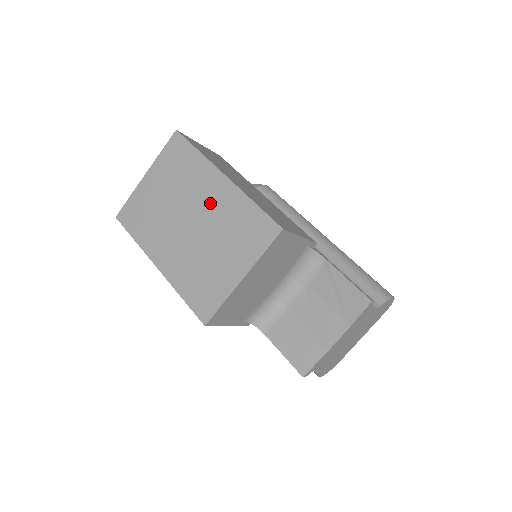
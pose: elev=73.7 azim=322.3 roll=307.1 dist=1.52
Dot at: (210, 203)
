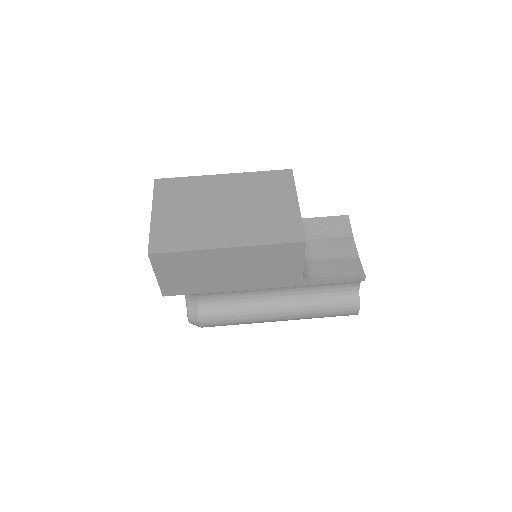
Dot at: (229, 190)
